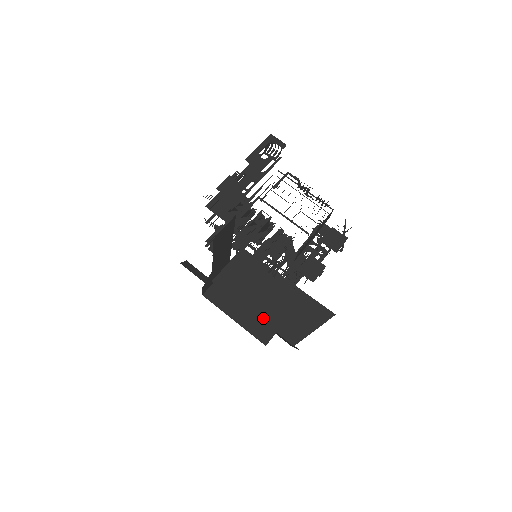
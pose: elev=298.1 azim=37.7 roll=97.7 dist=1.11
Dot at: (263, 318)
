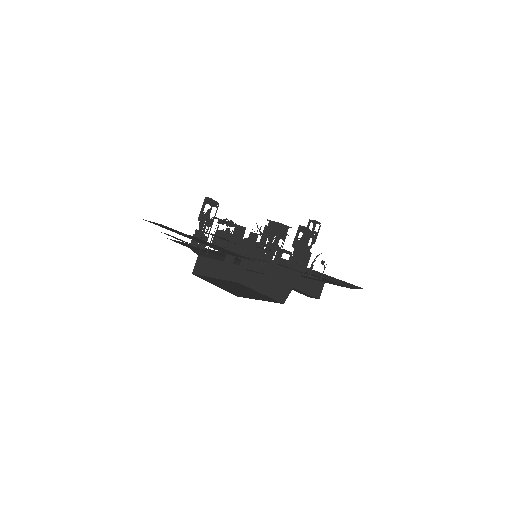
Dot at: (266, 293)
